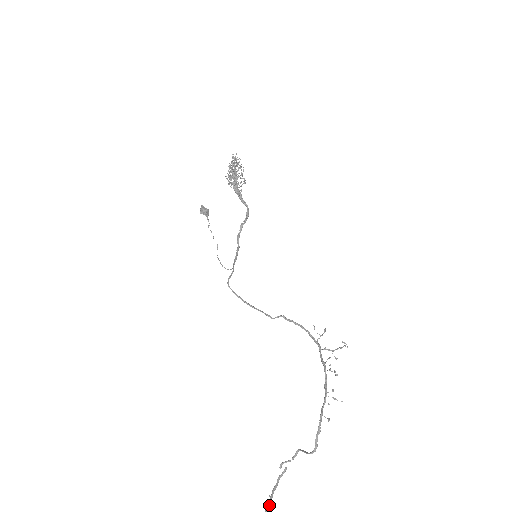
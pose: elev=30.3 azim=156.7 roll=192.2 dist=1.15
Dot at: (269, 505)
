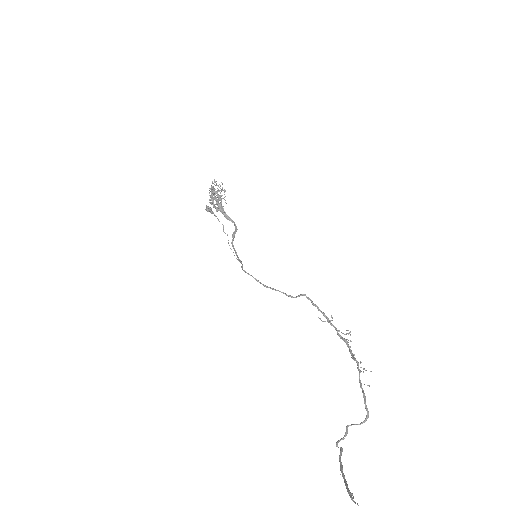
Dot at: (346, 481)
